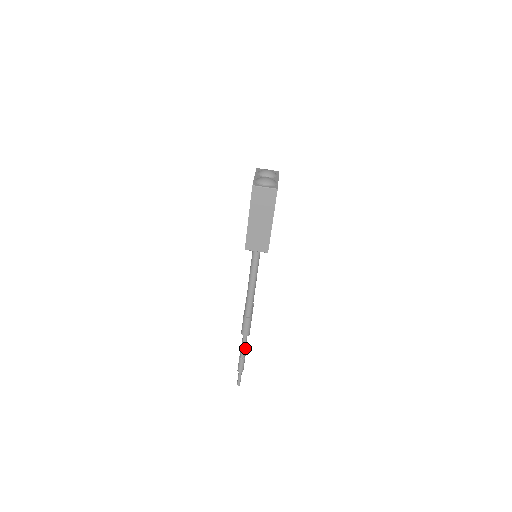
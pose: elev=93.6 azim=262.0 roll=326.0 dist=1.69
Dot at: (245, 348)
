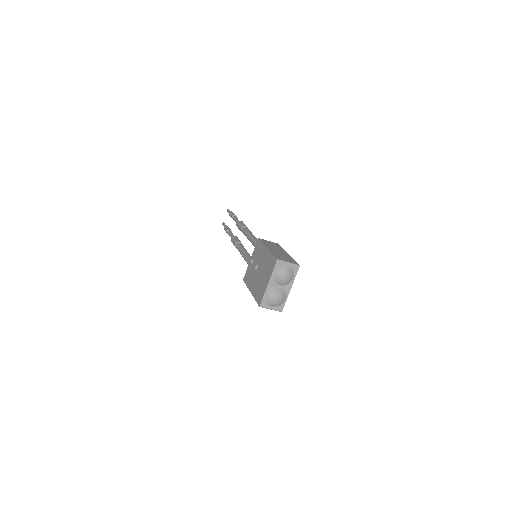
Dot at: occluded
